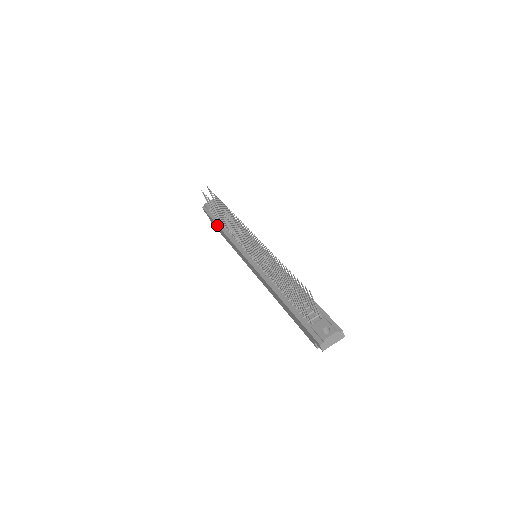
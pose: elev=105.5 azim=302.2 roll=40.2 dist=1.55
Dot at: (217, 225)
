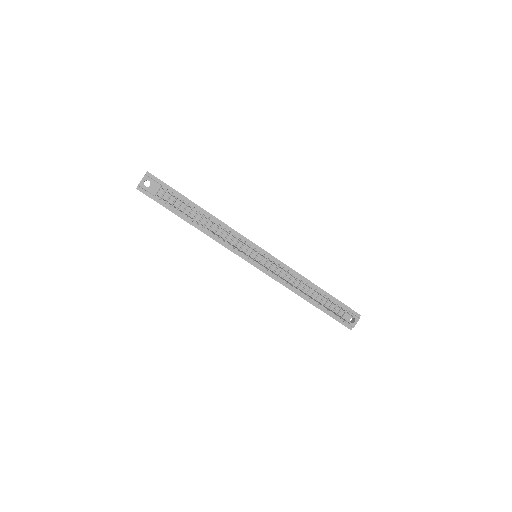
Dot at: (184, 220)
